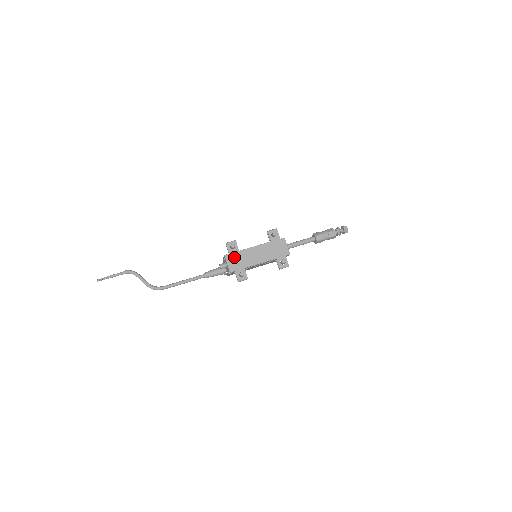
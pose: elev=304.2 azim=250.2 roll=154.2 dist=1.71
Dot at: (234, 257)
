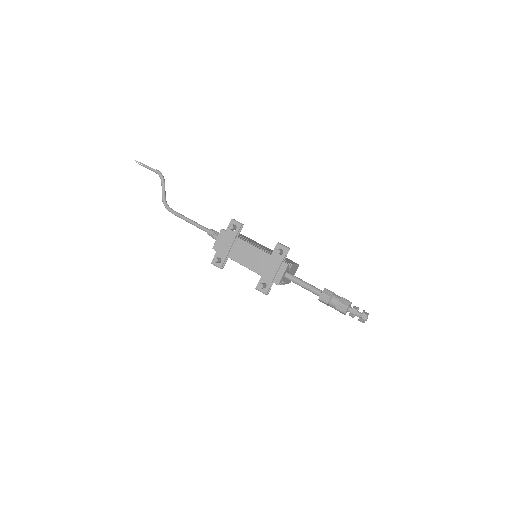
Dot at: (227, 238)
